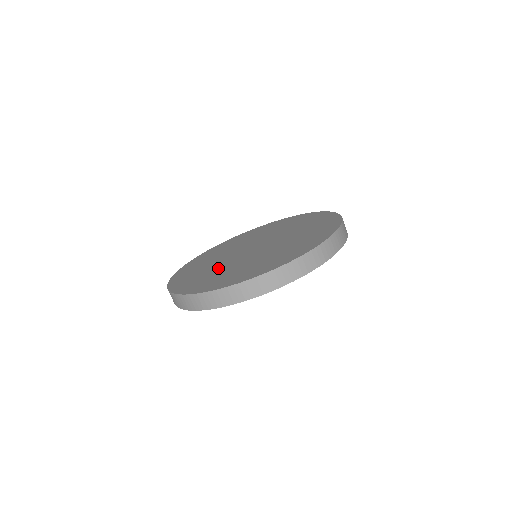
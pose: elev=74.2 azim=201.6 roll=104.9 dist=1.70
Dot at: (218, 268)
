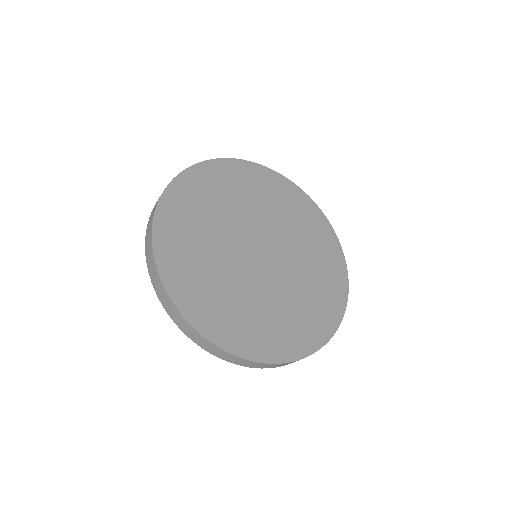
Dot at: (233, 285)
